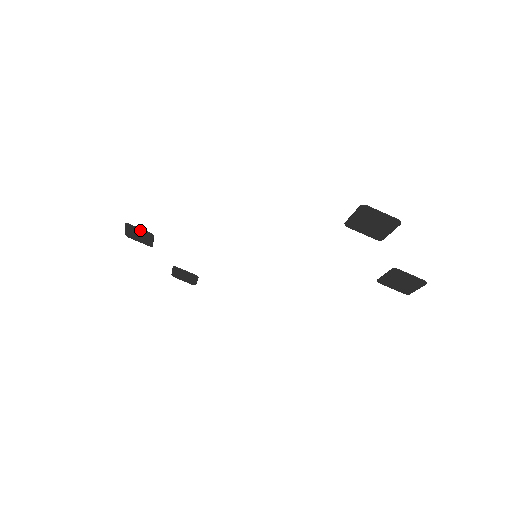
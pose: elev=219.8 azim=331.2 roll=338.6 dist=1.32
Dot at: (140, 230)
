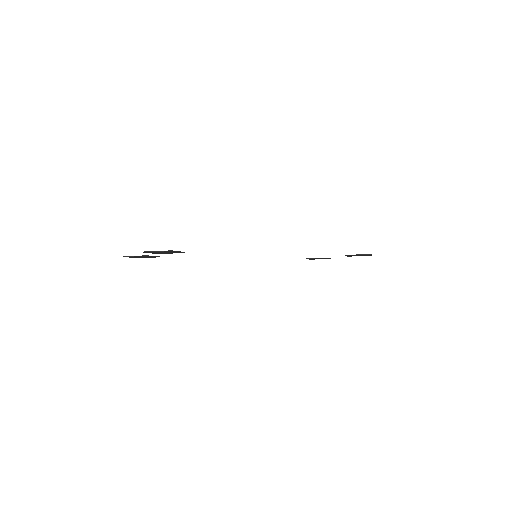
Dot at: (177, 252)
